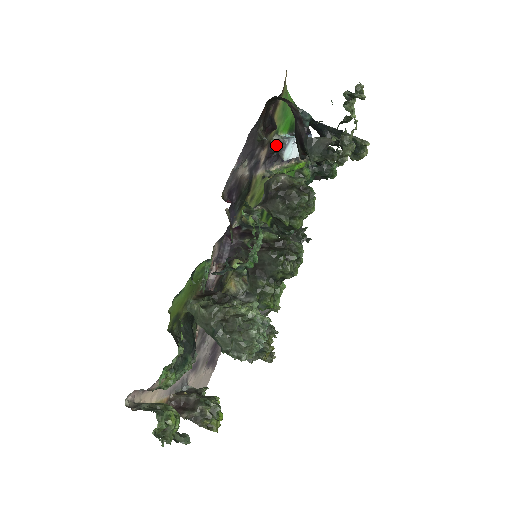
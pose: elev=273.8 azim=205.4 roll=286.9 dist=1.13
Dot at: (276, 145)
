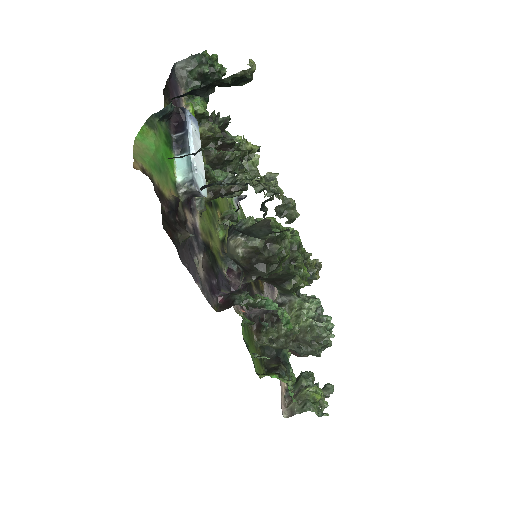
Dot at: (188, 196)
